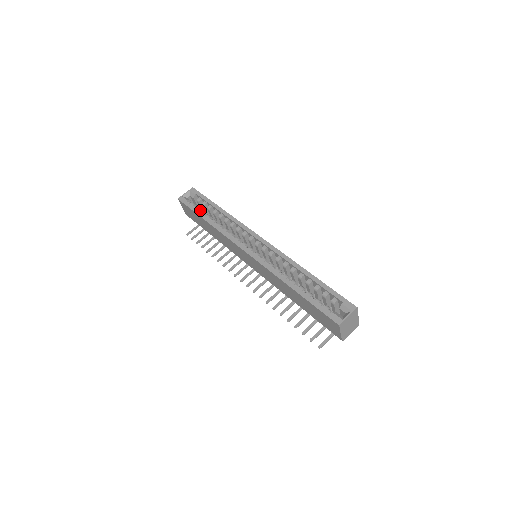
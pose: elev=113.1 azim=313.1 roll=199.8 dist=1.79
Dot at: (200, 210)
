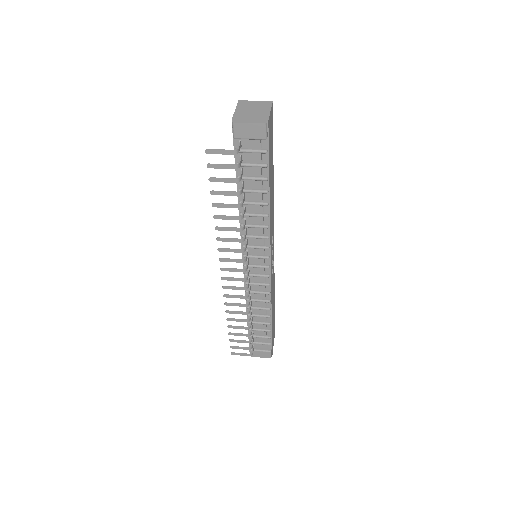
Dot at: occluded
